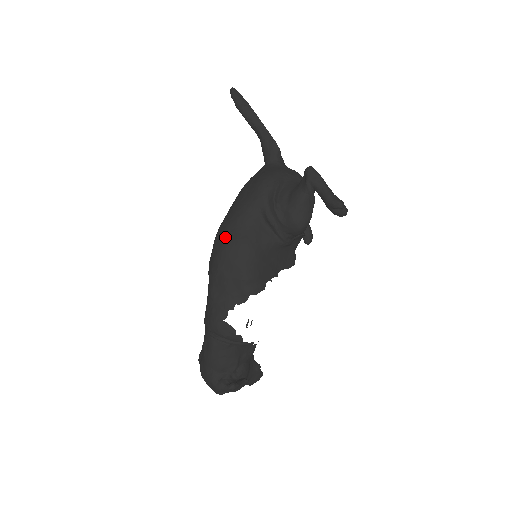
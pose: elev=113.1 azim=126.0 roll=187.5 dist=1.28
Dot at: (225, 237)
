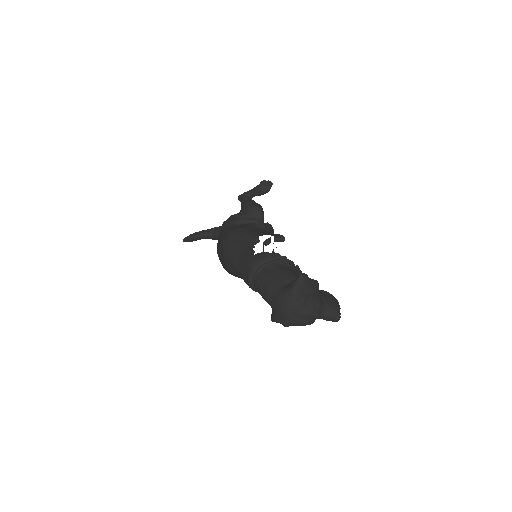
Dot at: (220, 241)
